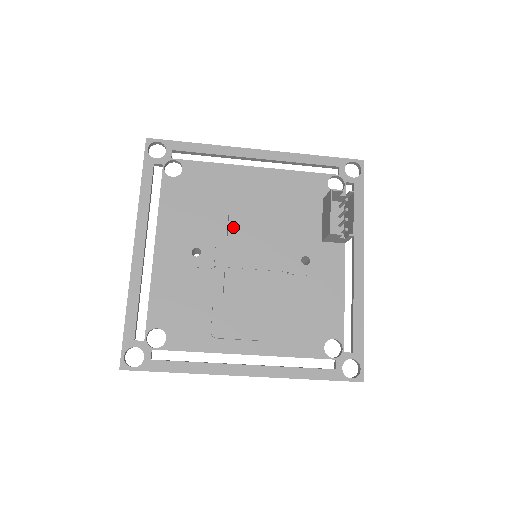
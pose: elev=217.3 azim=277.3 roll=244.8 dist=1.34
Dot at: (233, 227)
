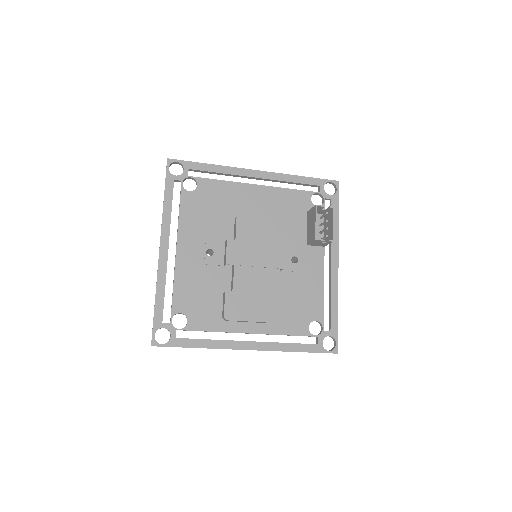
Dot at: (240, 233)
